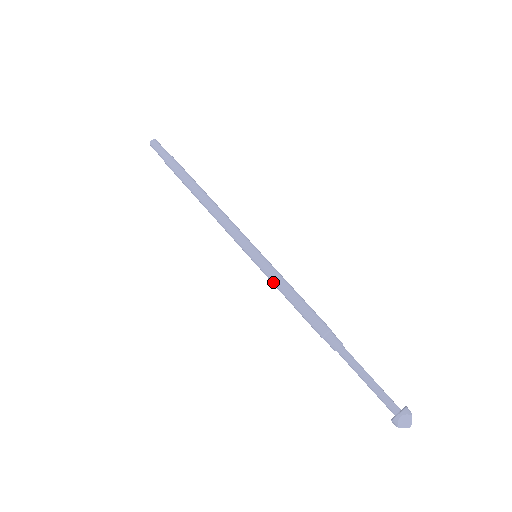
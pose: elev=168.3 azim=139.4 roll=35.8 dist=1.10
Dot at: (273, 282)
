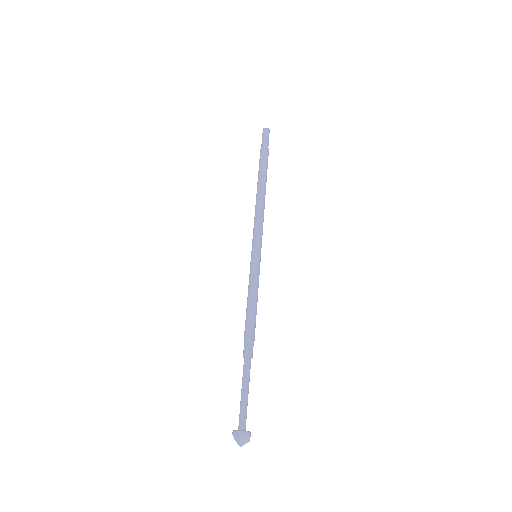
Dot at: (253, 280)
